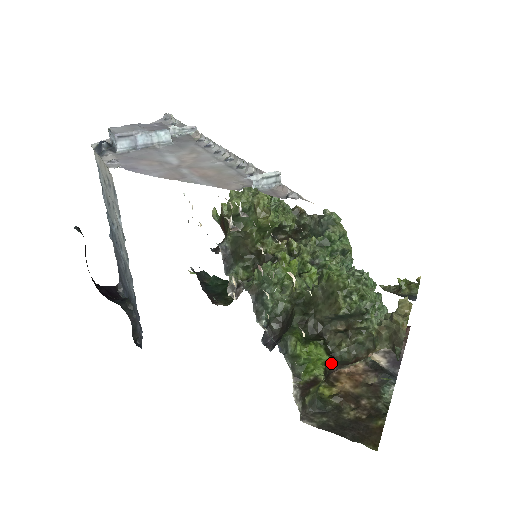
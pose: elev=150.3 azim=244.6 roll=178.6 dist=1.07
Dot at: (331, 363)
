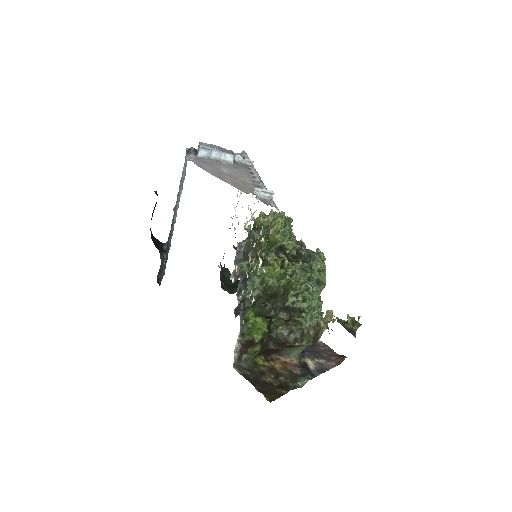
Dot at: (268, 337)
